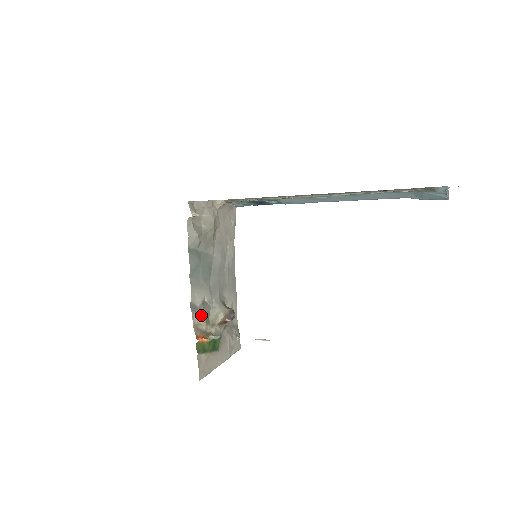
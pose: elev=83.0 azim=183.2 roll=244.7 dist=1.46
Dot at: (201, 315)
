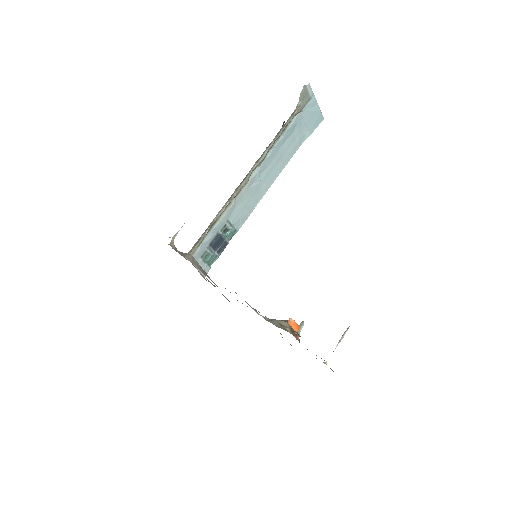
Dot at: occluded
